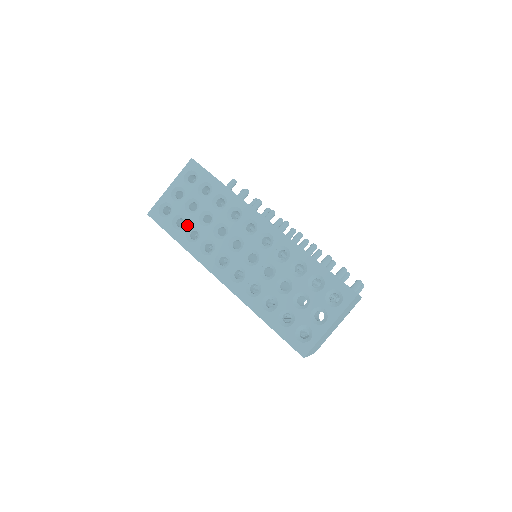
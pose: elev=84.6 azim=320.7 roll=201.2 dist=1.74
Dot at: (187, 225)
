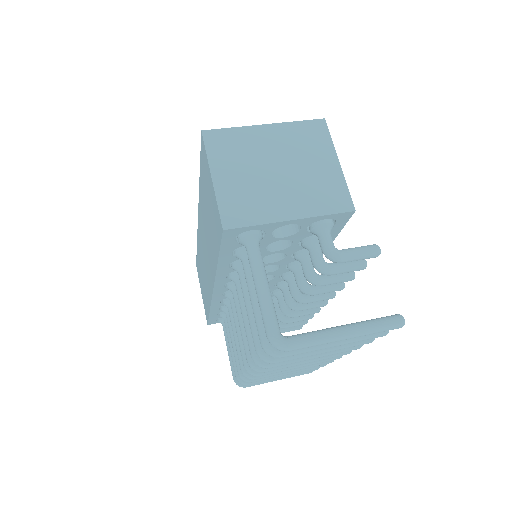
Dot at: occluded
